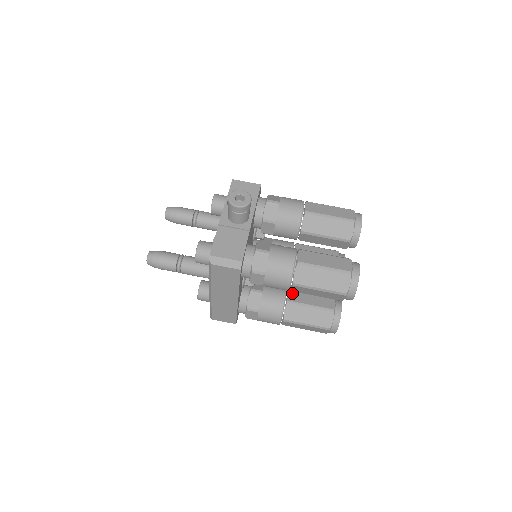
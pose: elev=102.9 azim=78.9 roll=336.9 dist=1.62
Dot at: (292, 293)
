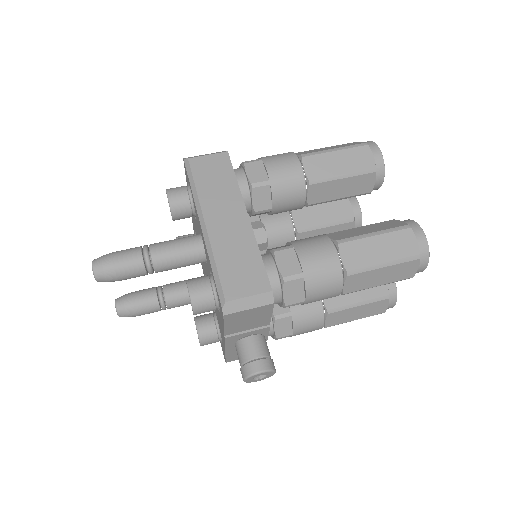
Dot at: occluded
